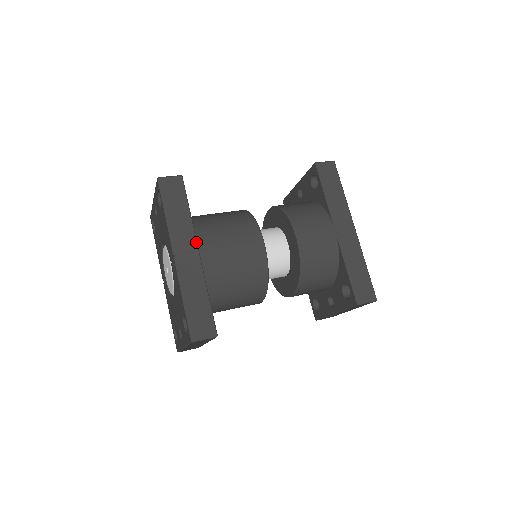
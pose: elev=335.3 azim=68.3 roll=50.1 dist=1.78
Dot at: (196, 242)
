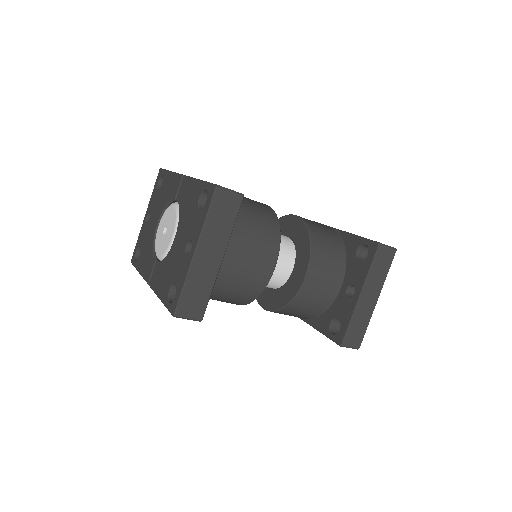
Dot at: occluded
